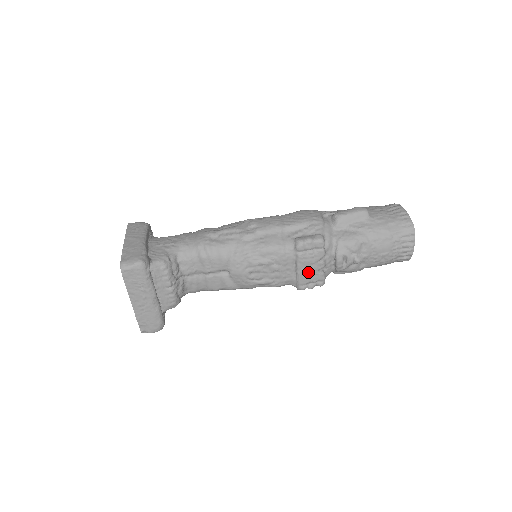
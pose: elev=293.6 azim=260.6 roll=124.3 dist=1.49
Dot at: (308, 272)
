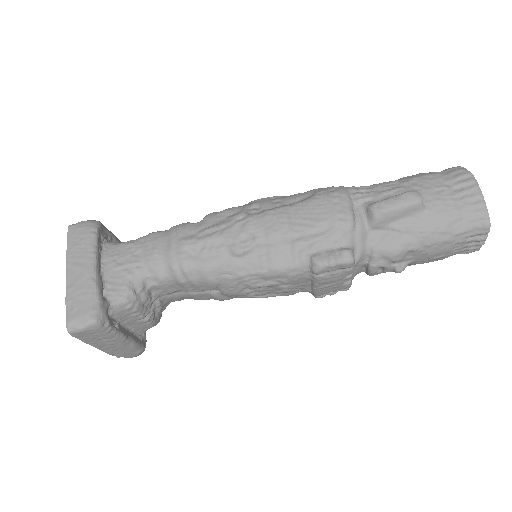
Dot at: (329, 287)
